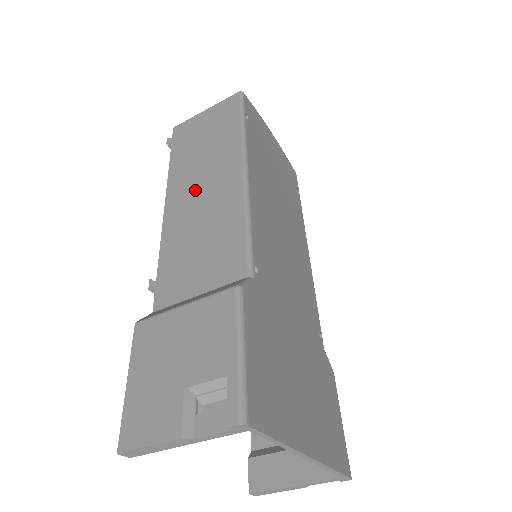
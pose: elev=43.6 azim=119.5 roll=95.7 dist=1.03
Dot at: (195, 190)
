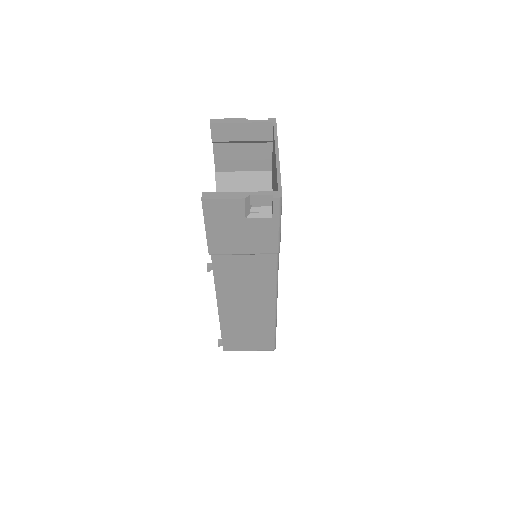
Dot at: occluded
